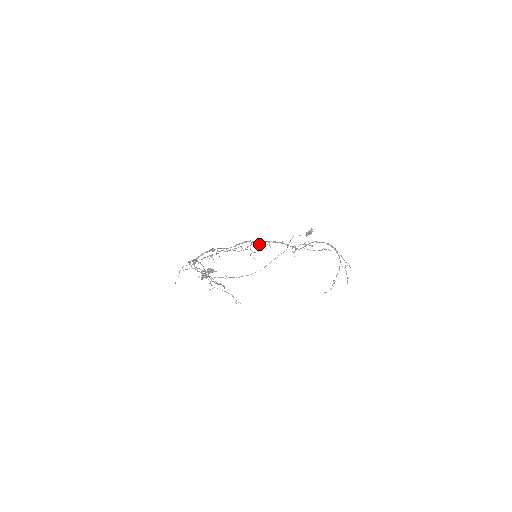
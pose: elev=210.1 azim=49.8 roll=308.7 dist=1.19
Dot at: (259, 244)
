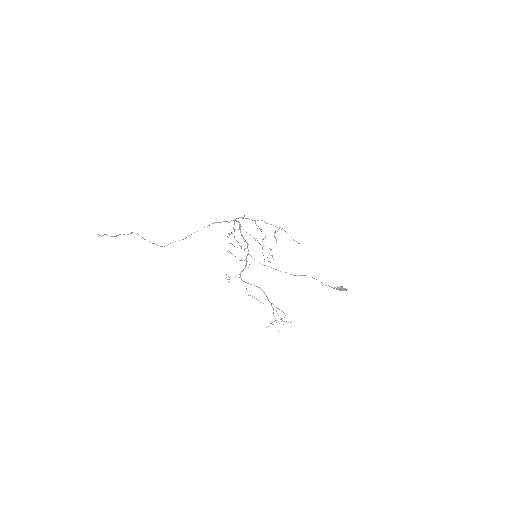
Dot at: occluded
